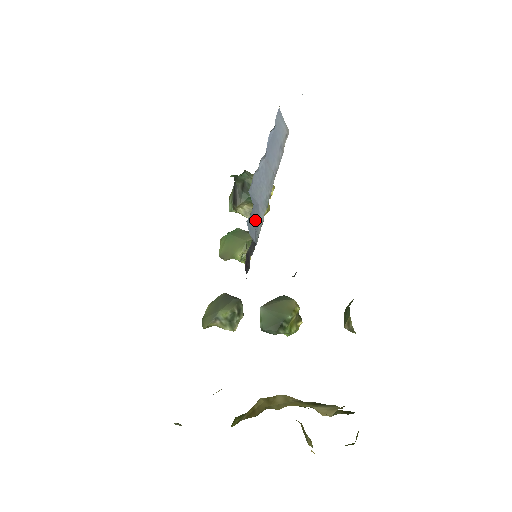
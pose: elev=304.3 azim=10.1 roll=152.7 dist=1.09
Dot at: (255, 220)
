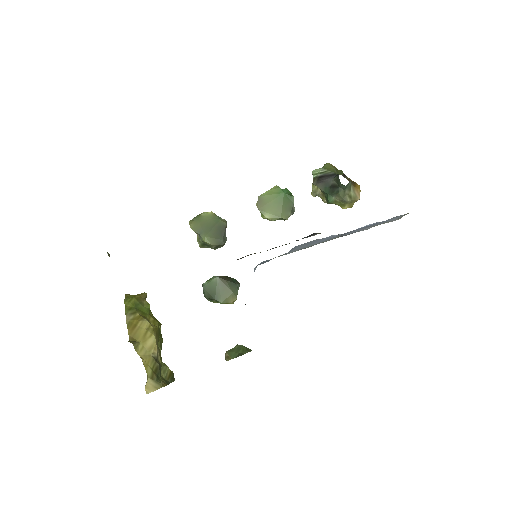
Dot at: occluded
